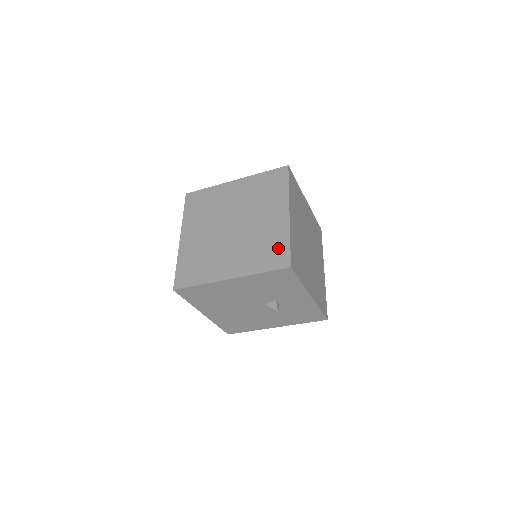
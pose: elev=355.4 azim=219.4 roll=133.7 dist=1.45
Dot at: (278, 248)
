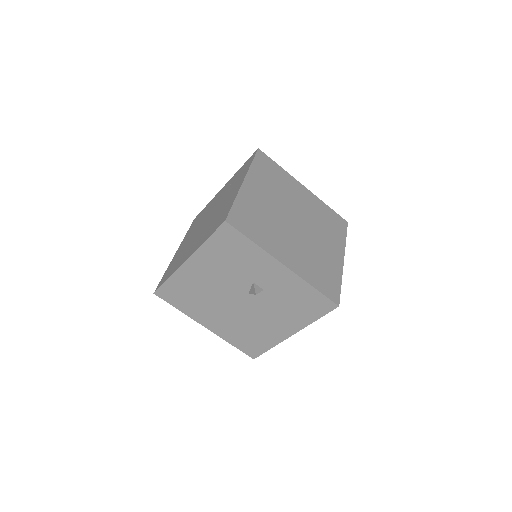
Dot at: (224, 213)
